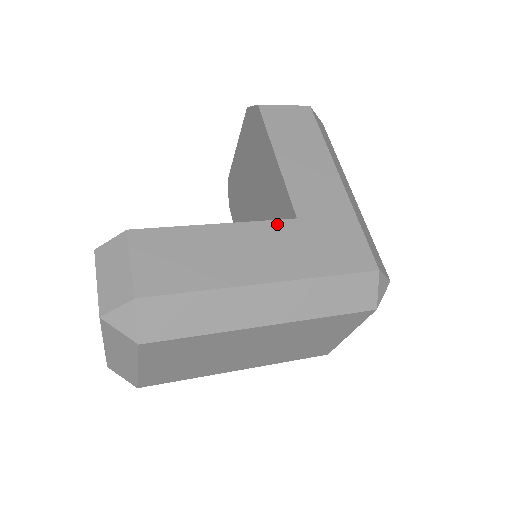
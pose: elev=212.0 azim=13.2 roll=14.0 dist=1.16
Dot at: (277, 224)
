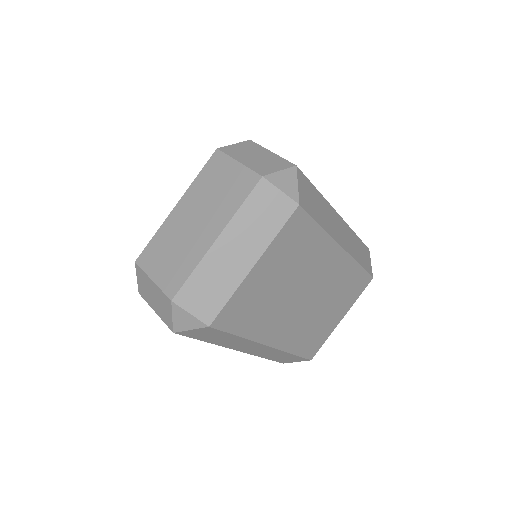
Dot at: occluded
